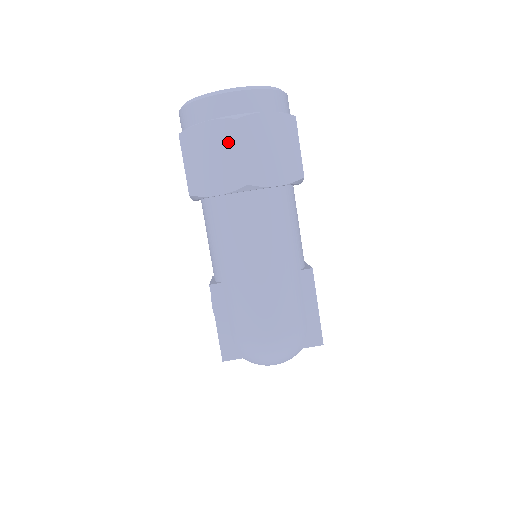
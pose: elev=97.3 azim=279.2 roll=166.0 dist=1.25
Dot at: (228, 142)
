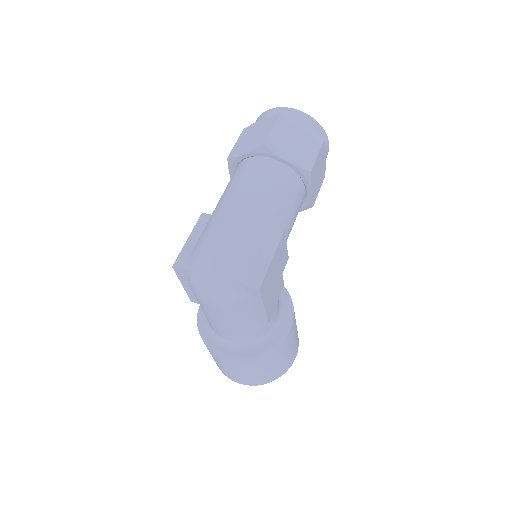
Dot at: (268, 126)
